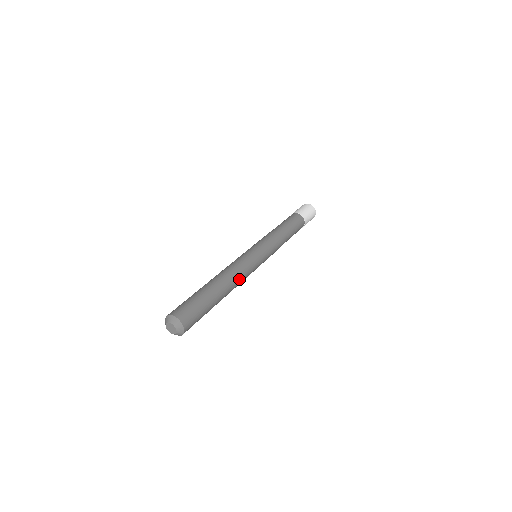
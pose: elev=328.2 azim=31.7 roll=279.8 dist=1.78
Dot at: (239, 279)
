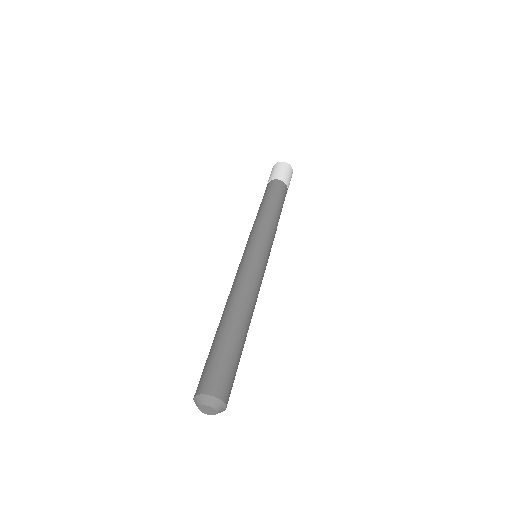
Dot at: (255, 300)
